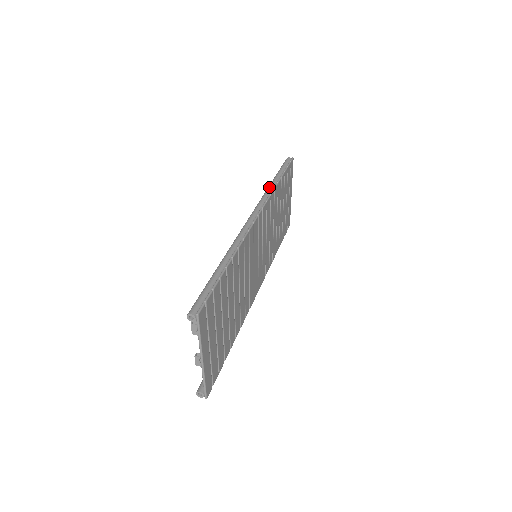
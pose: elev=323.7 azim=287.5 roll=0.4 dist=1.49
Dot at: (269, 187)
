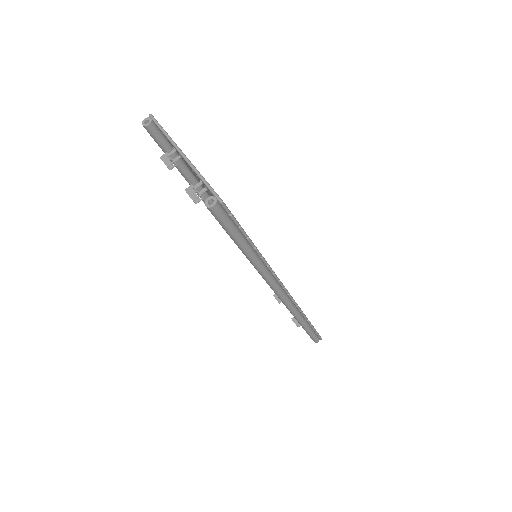
Dot at: (259, 269)
